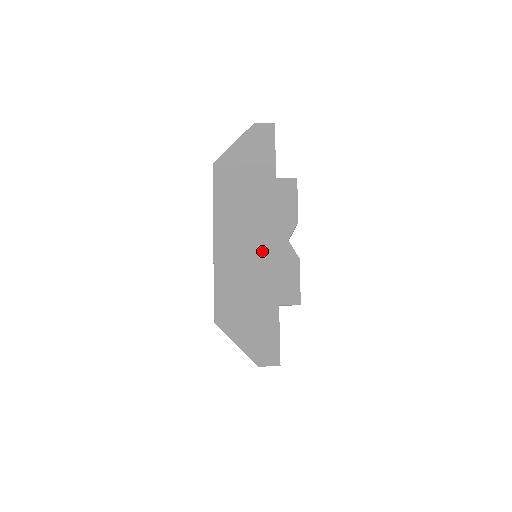
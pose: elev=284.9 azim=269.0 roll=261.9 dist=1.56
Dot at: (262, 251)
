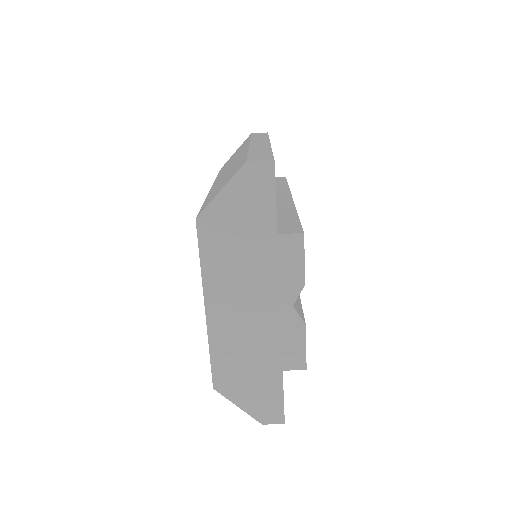
Dot at: (262, 318)
